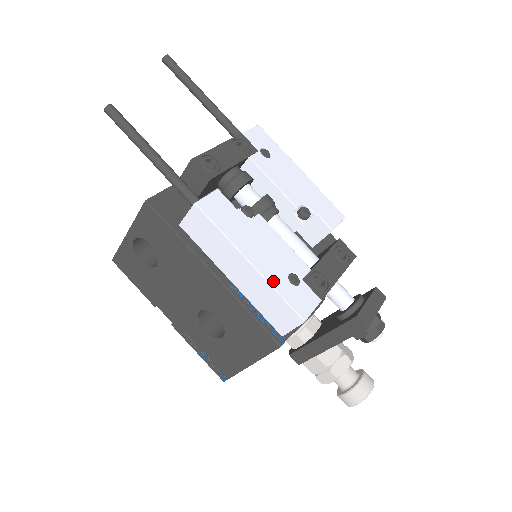
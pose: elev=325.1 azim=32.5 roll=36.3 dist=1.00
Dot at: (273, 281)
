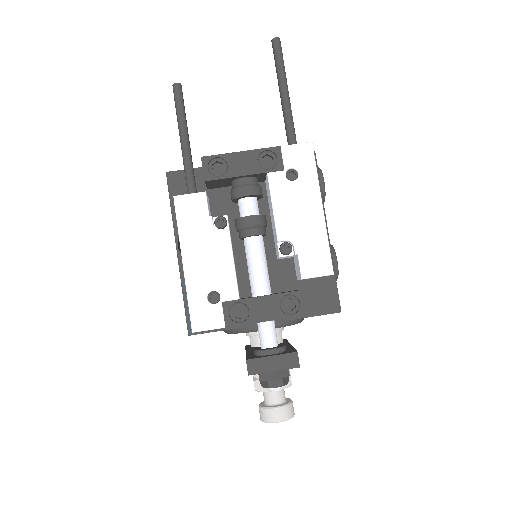
Dot at: (191, 288)
